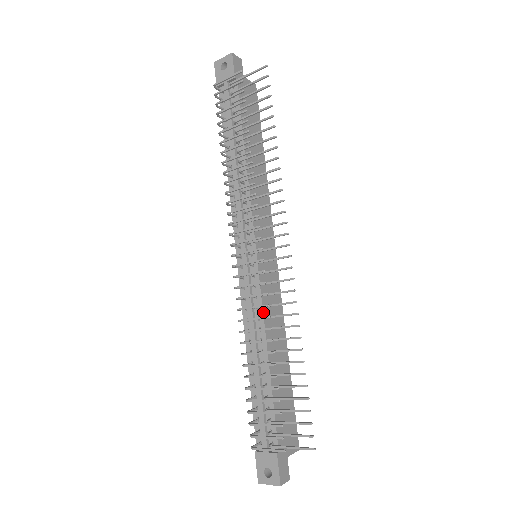
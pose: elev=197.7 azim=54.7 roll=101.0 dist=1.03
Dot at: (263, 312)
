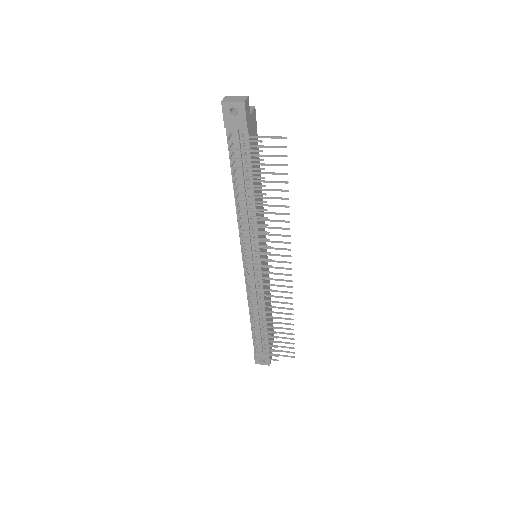
Dot at: occluded
